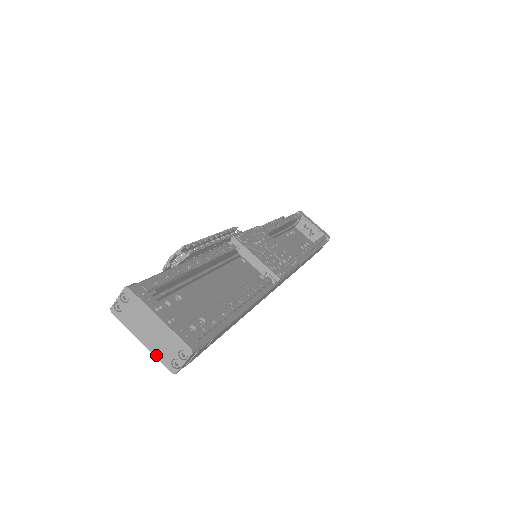
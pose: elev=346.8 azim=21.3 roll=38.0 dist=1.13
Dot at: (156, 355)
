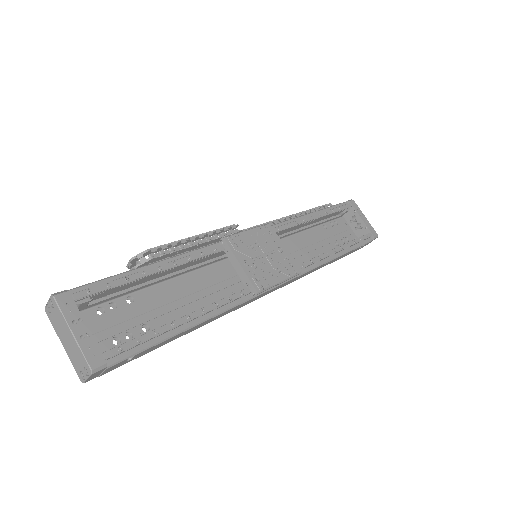
Dot at: (71, 361)
